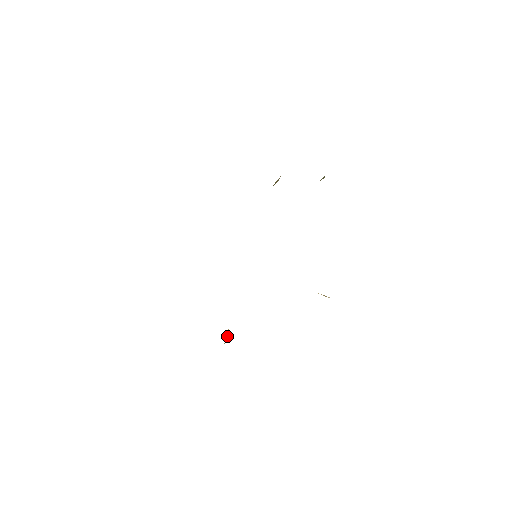
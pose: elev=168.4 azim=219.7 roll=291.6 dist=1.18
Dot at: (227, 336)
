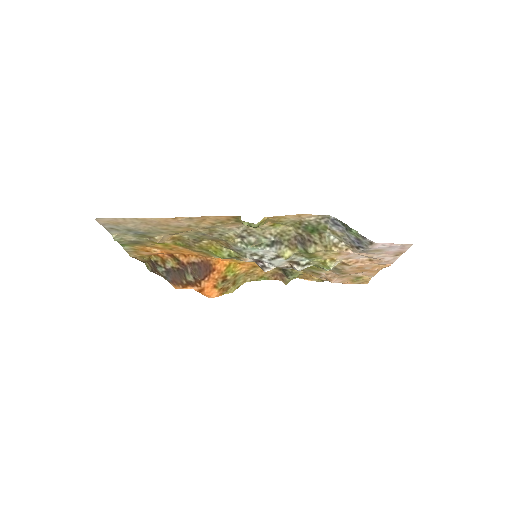
Dot at: (265, 222)
